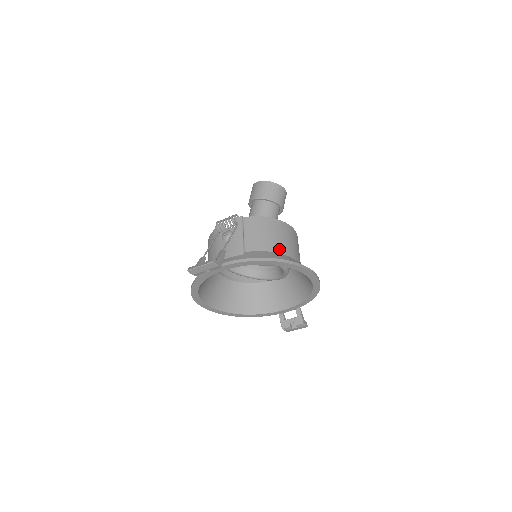
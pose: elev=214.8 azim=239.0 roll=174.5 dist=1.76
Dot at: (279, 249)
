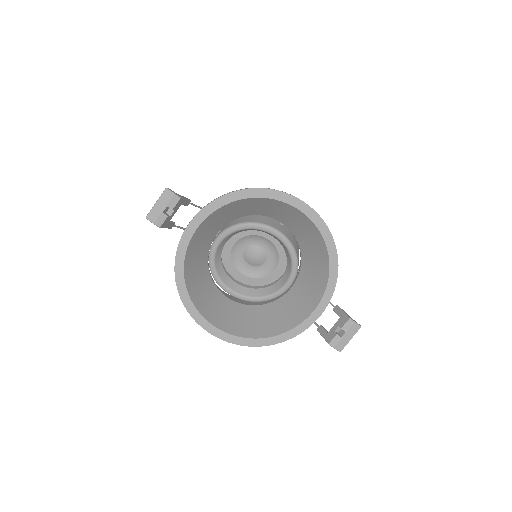
Dot at: occluded
